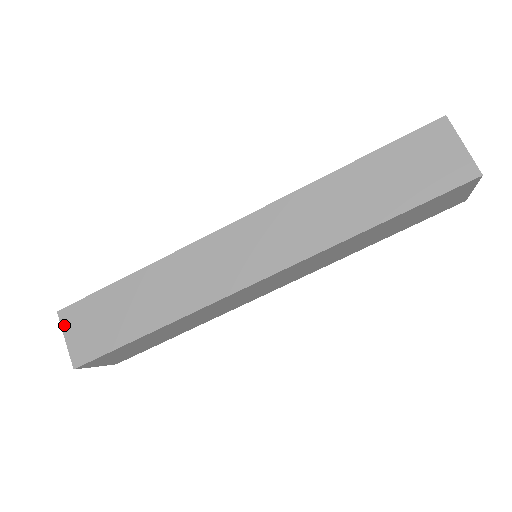
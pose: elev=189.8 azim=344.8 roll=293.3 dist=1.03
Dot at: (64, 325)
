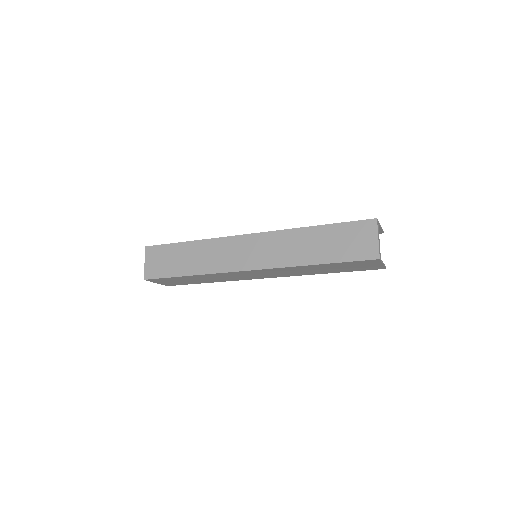
Dot at: (147, 255)
